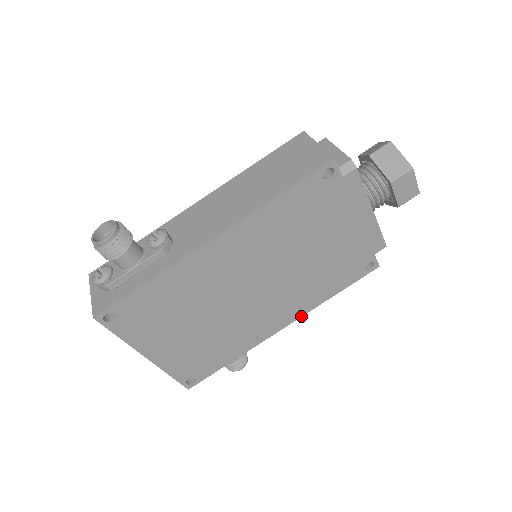
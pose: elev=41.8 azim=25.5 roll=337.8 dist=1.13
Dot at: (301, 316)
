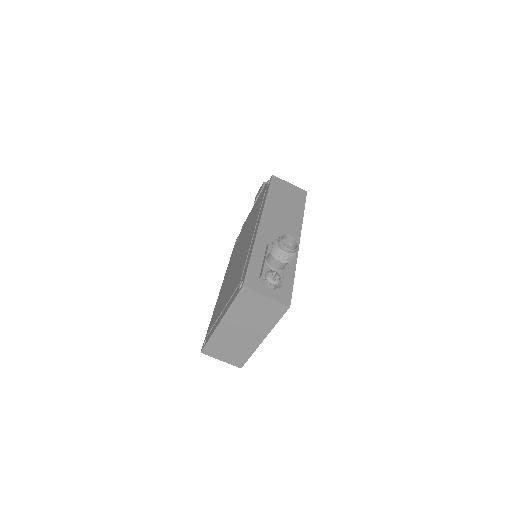
Dot at: occluded
